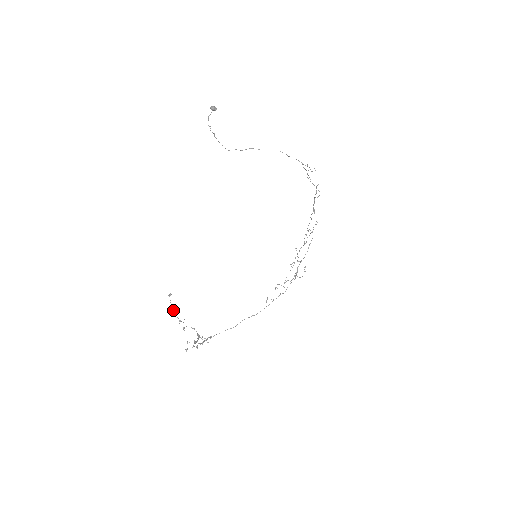
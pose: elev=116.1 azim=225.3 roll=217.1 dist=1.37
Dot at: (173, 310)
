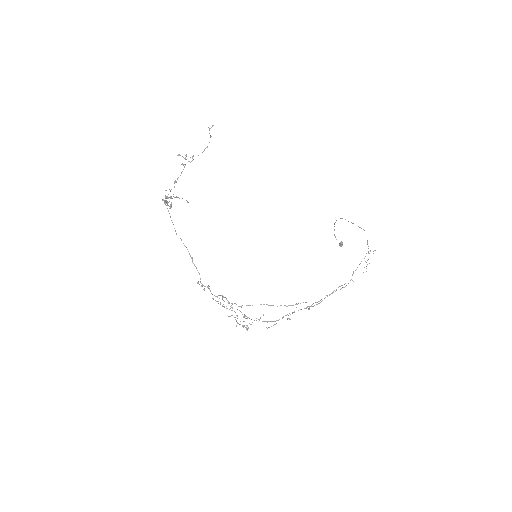
Dot at: (178, 197)
